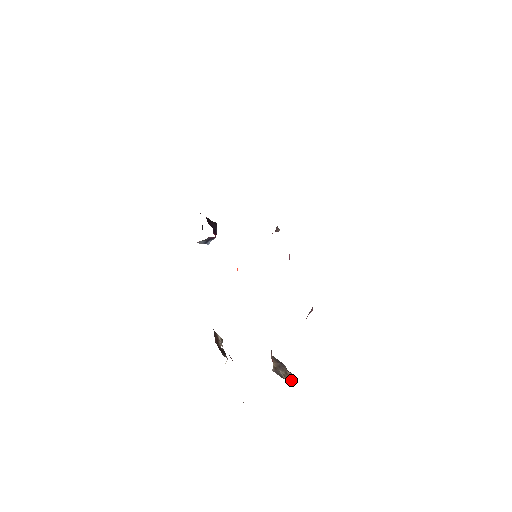
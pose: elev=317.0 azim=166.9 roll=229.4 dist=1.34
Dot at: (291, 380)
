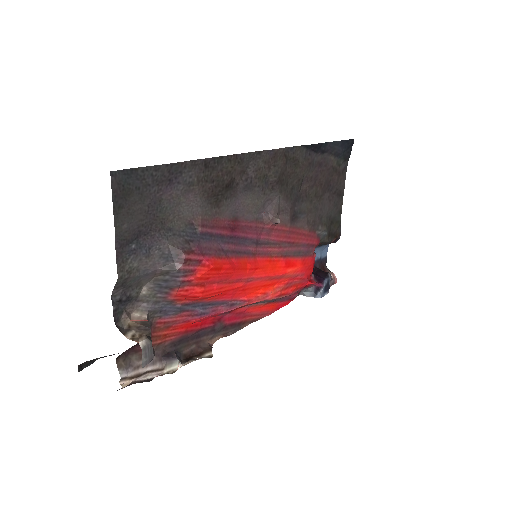
Dot at: (135, 340)
